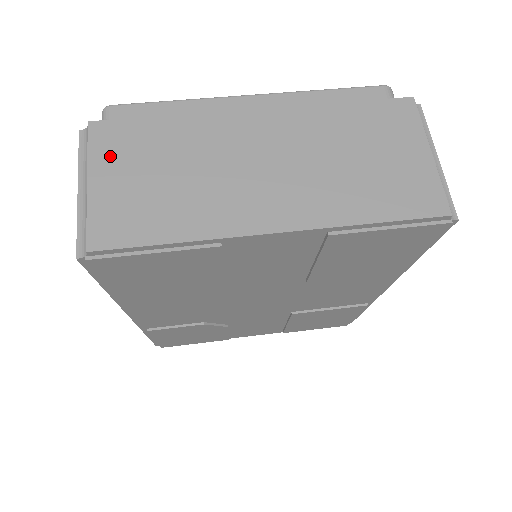
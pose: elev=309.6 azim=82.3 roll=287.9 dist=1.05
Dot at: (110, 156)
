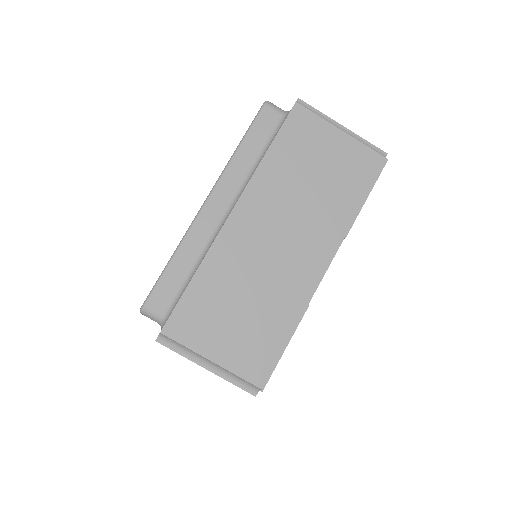
Dot at: (201, 335)
